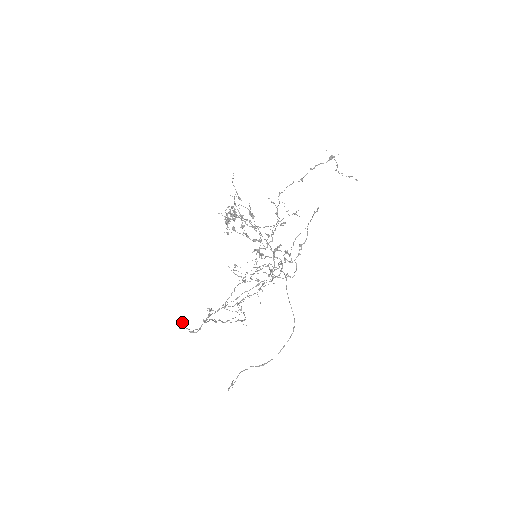
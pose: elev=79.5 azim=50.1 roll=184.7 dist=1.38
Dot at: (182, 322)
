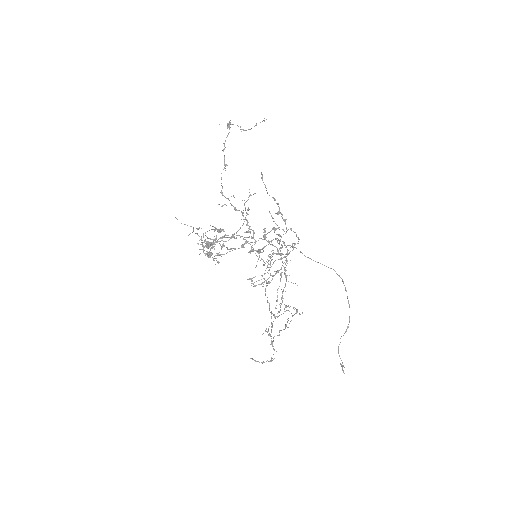
Dot at: (256, 361)
